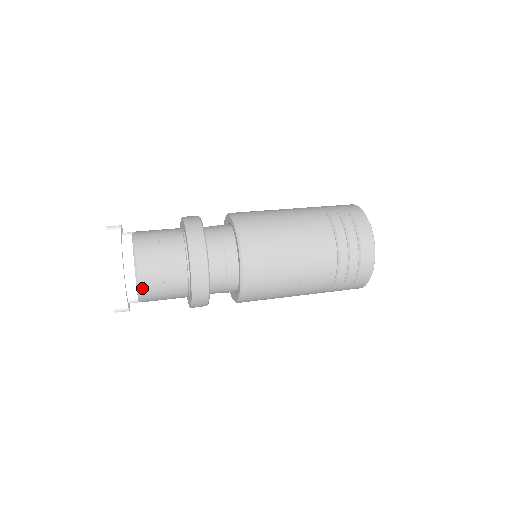
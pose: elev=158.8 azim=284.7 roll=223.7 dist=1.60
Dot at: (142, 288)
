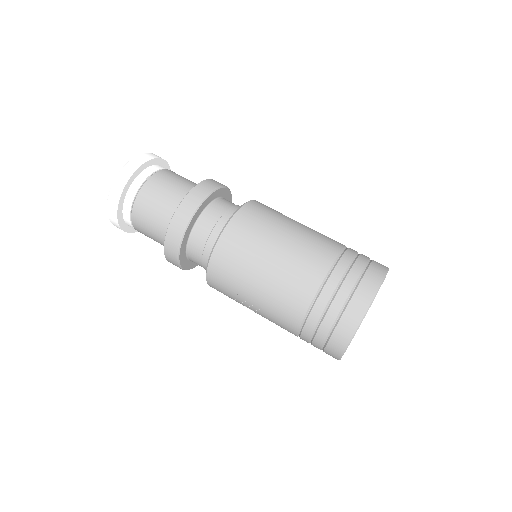
Dot at: (135, 226)
